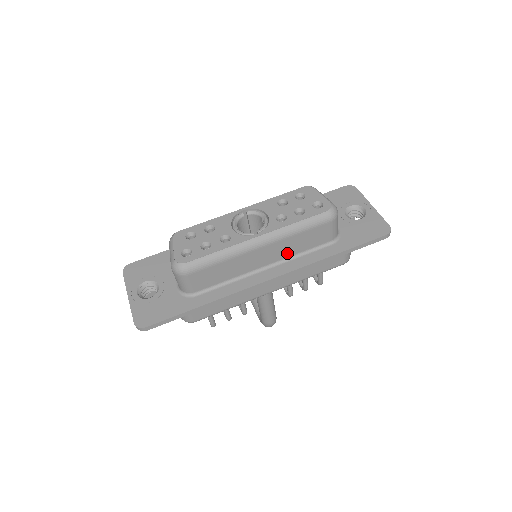
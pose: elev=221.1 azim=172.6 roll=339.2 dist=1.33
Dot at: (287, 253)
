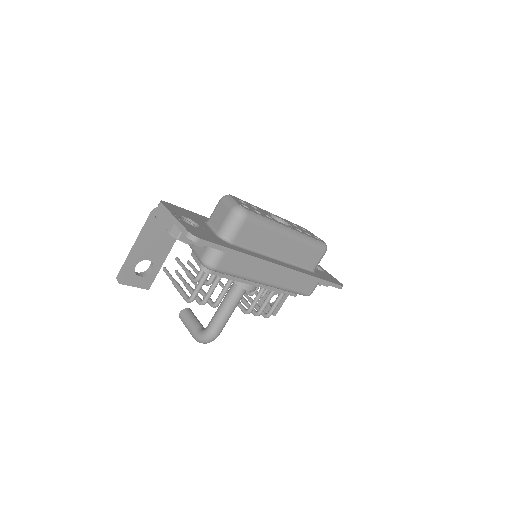
Dot at: (292, 257)
